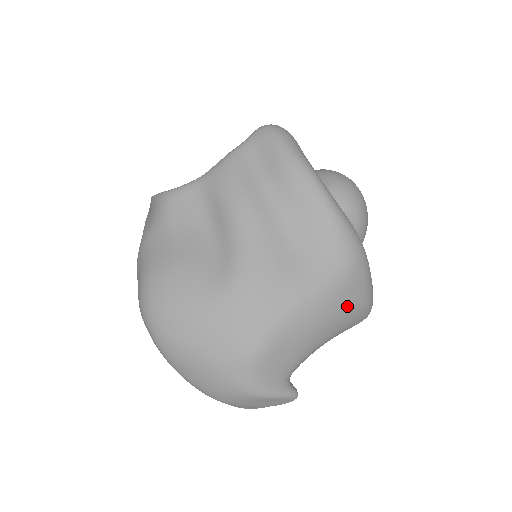
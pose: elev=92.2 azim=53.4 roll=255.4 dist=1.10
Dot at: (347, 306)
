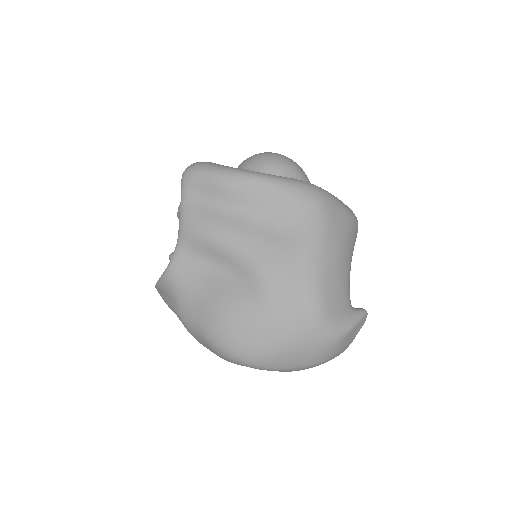
Dot at: (342, 230)
